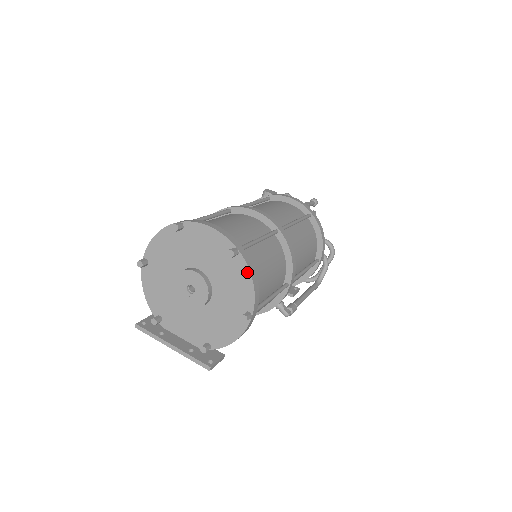
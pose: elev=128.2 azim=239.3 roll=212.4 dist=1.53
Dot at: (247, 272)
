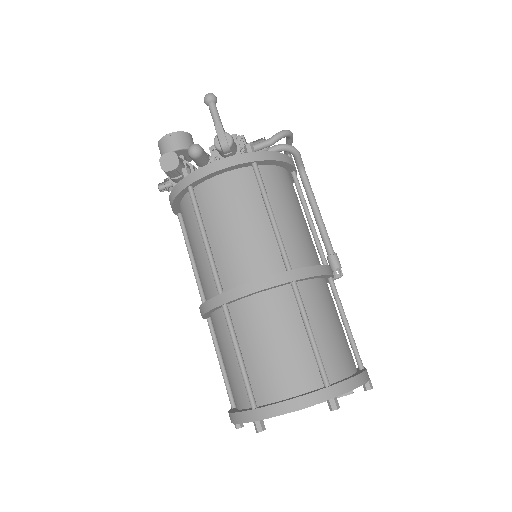
Dot at: occluded
